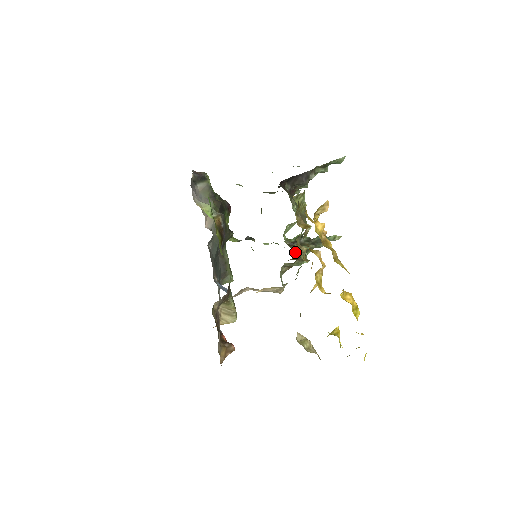
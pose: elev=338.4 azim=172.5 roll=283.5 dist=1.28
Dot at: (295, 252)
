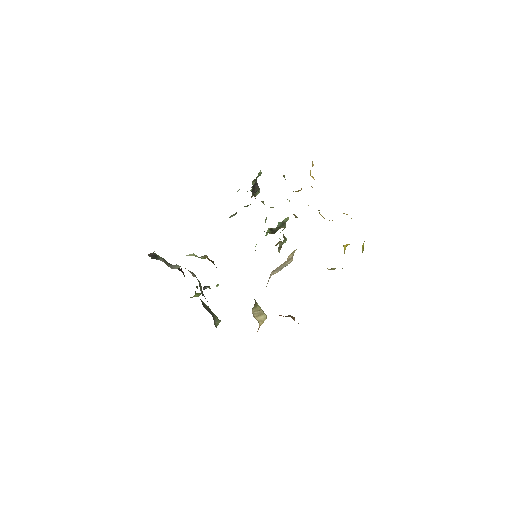
Dot at: (295, 217)
